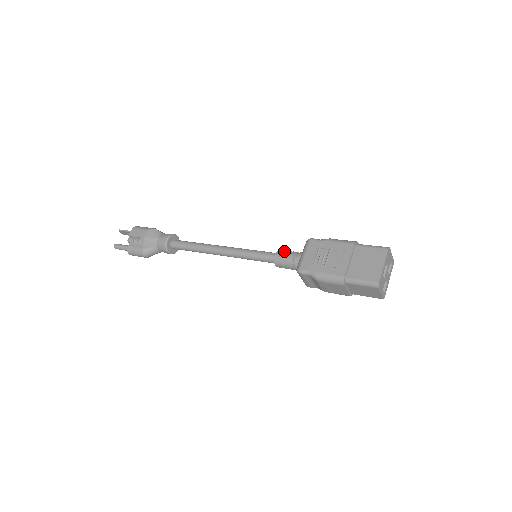
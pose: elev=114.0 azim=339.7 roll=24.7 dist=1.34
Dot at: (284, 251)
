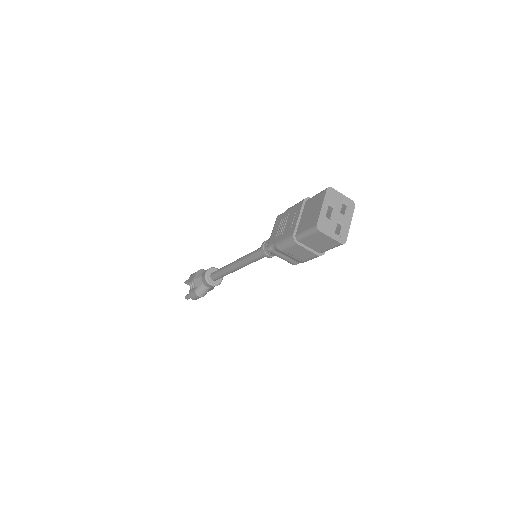
Dot at: occluded
